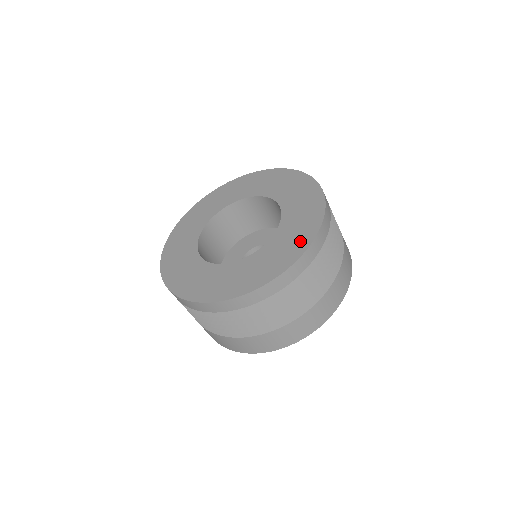
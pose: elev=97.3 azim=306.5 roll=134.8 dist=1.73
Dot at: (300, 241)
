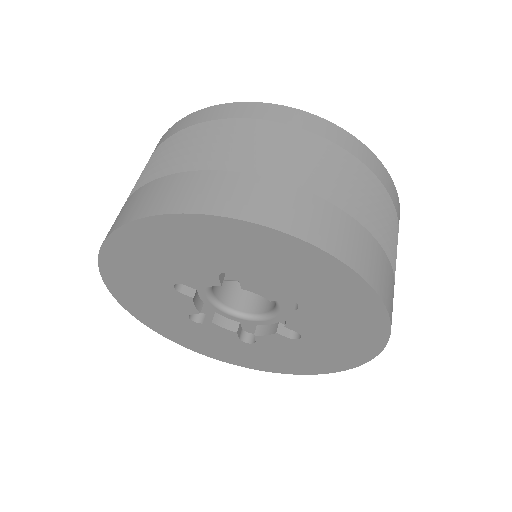
Dot at: occluded
